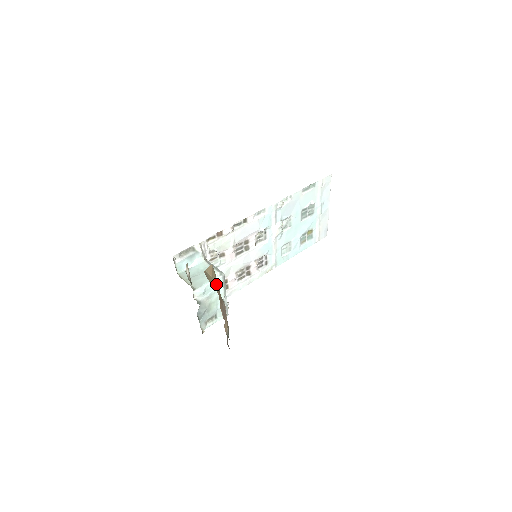
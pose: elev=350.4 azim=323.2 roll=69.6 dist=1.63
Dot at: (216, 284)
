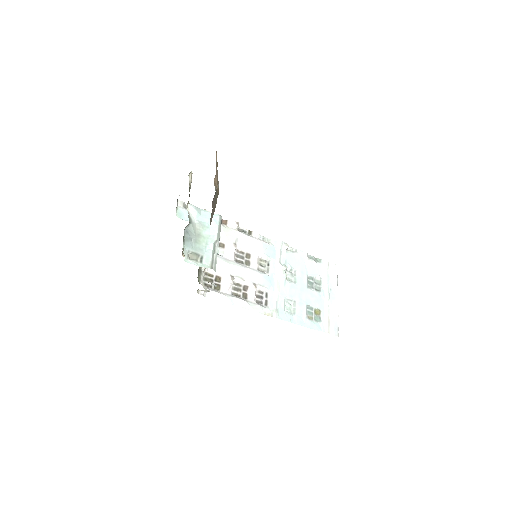
Dot at: occluded
